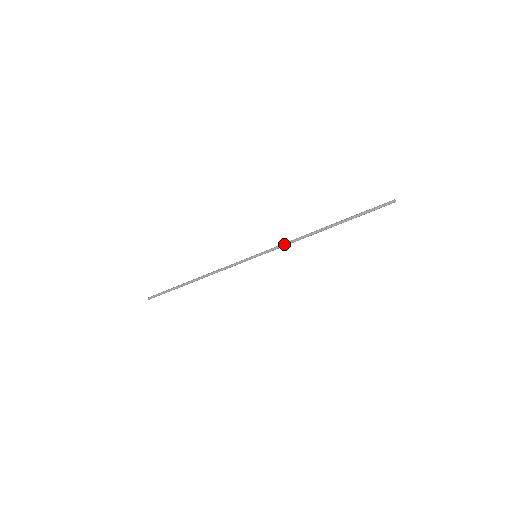
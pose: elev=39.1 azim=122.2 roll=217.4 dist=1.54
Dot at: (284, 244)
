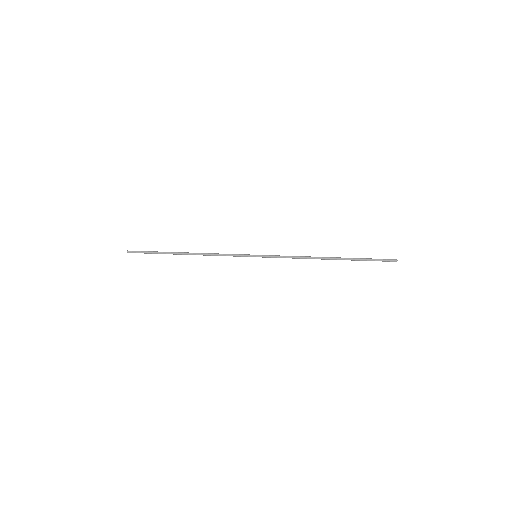
Dot at: (287, 257)
